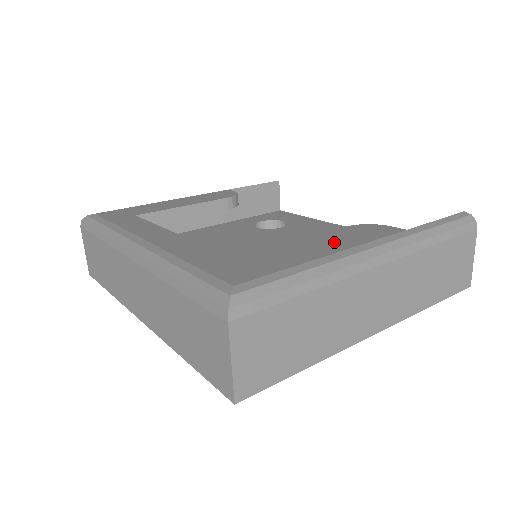
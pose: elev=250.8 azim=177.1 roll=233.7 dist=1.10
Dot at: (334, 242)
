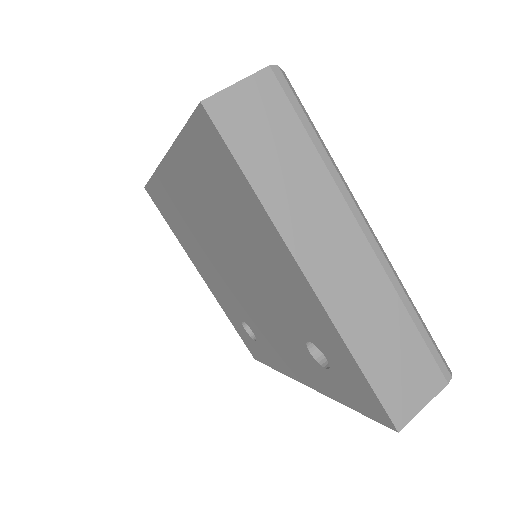
Dot at: occluded
